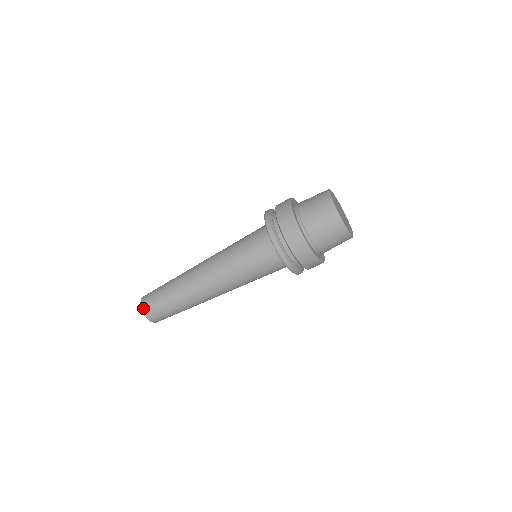
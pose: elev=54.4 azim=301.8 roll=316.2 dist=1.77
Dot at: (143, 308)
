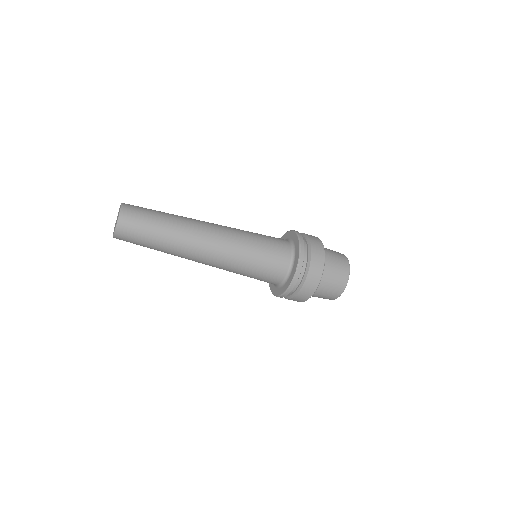
Dot at: (119, 227)
